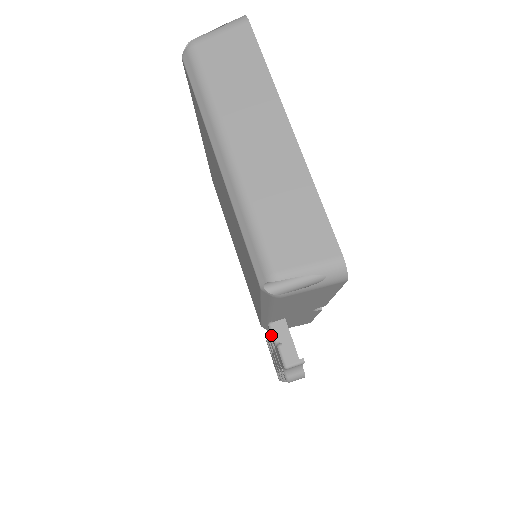
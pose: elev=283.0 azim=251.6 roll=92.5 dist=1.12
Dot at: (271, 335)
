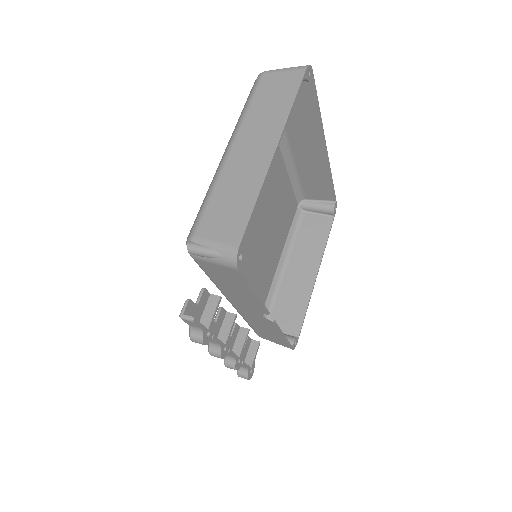
Dot at: (200, 299)
